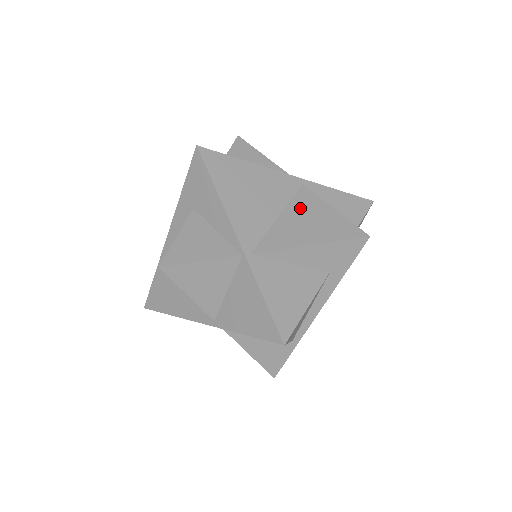
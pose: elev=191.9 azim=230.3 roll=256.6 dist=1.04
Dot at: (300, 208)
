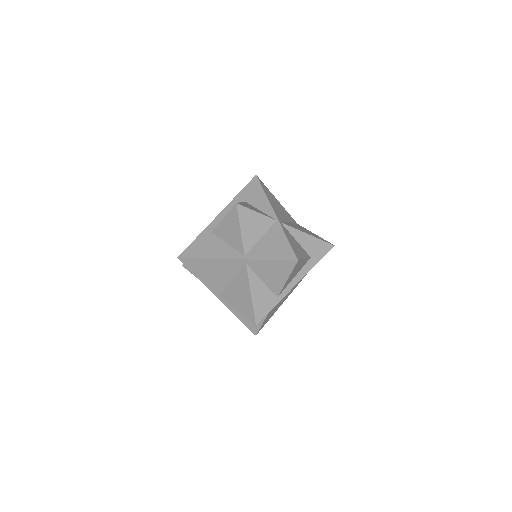
Dot at: (298, 226)
